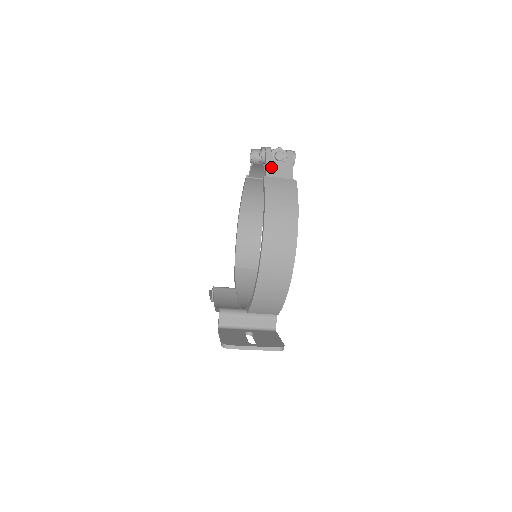
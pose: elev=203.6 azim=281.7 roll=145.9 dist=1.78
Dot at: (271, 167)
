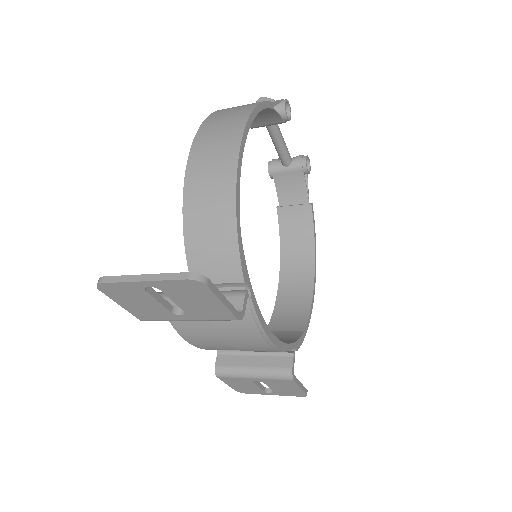
Dot at: occluded
